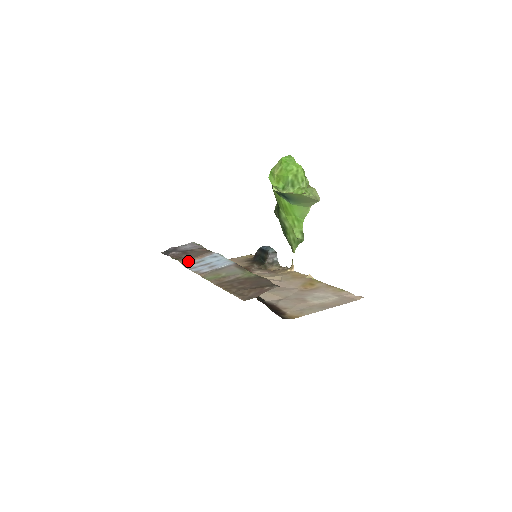
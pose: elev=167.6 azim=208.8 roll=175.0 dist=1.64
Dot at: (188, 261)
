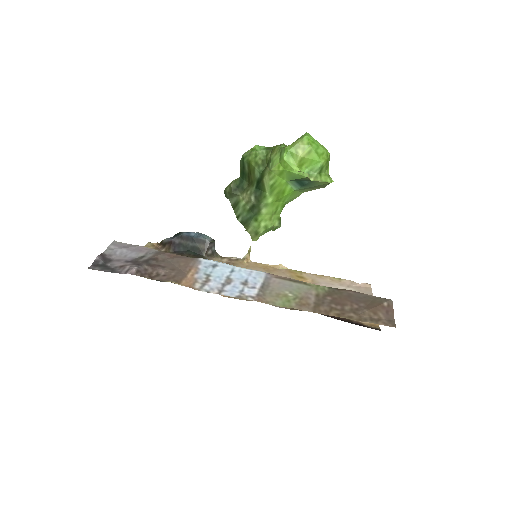
Dot at: (189, 280)
